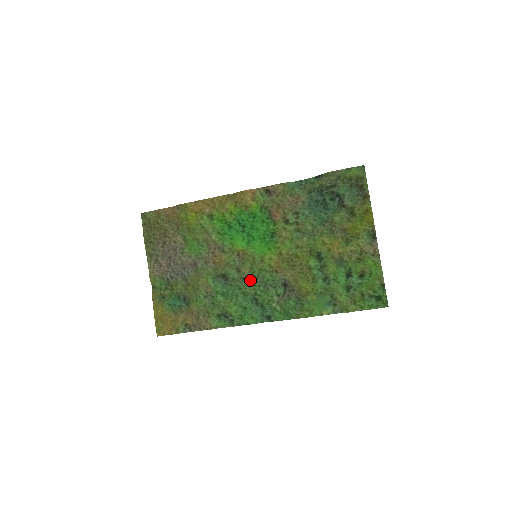
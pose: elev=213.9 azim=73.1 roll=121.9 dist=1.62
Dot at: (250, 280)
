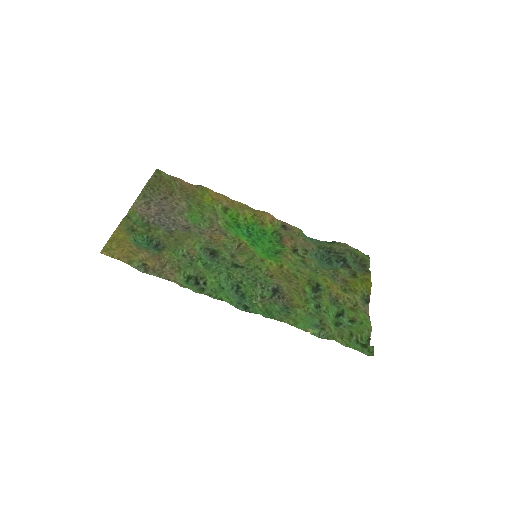
Dot at: (241, 268)
